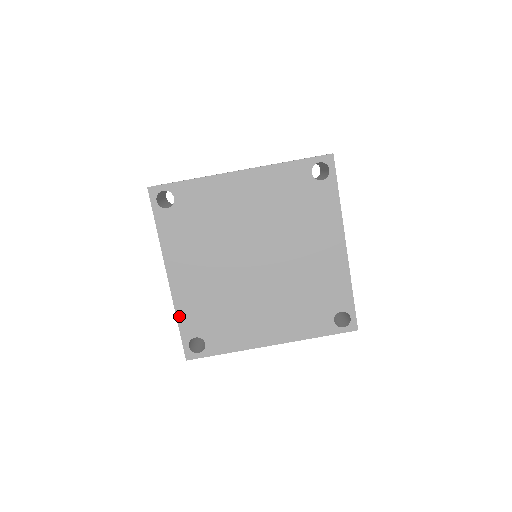
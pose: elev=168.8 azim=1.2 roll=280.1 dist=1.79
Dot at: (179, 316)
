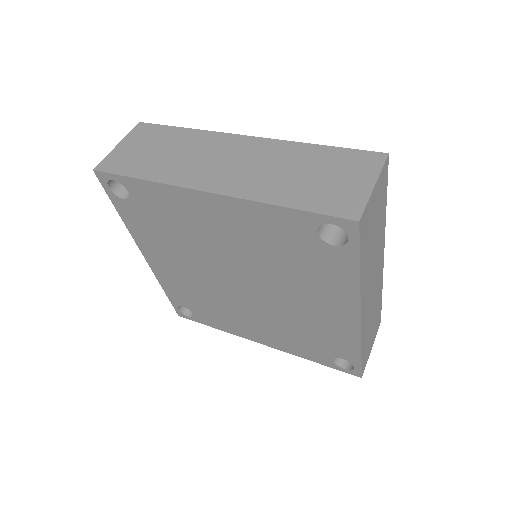
Dot at: (164, 287)
